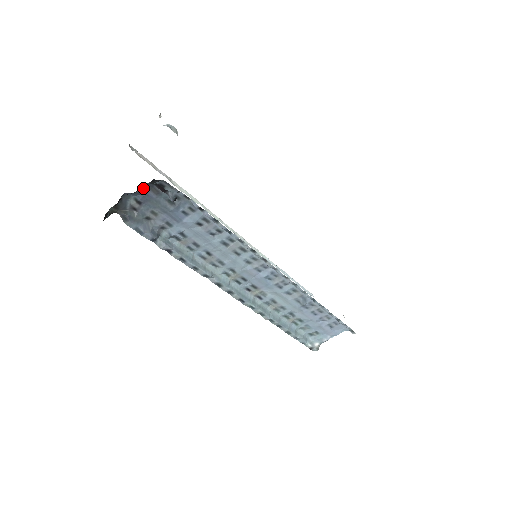
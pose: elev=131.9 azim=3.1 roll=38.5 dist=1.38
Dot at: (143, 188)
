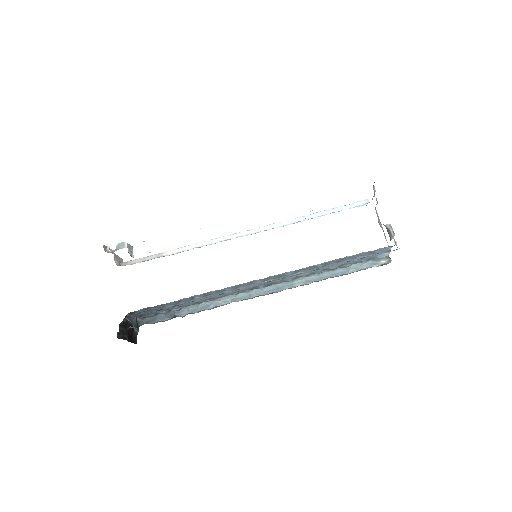
Dot at: (128, 318)
